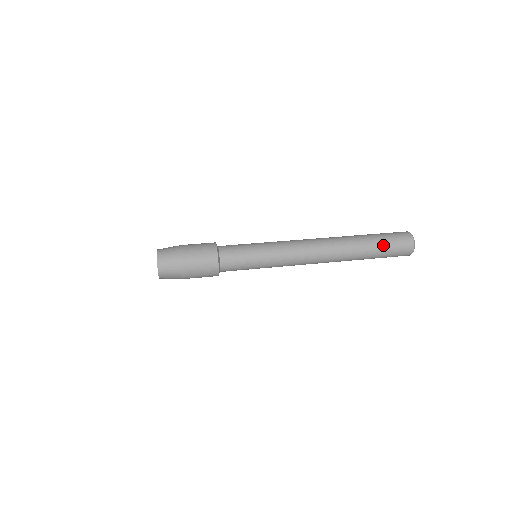
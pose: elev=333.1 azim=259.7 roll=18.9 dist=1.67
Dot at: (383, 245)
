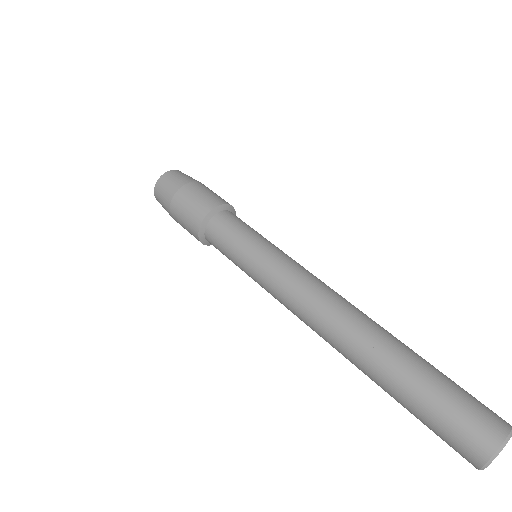
Dot at: (415, 415)
